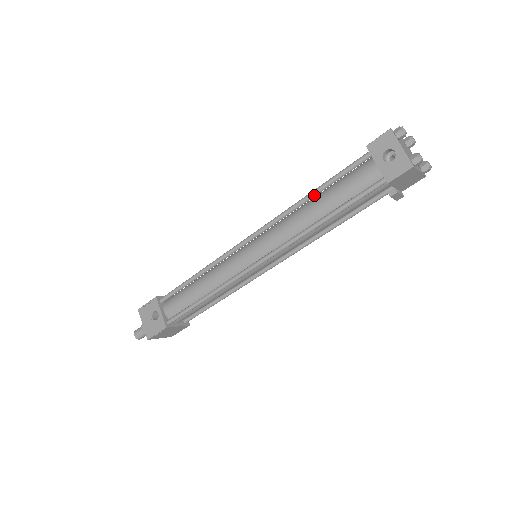
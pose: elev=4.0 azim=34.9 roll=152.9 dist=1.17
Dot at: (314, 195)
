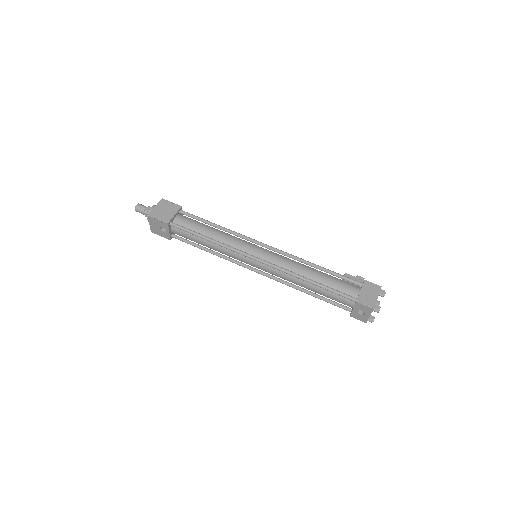
Dot at: (312, 284)
